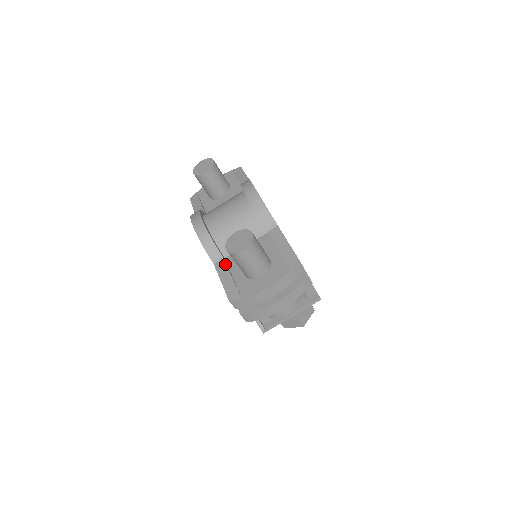
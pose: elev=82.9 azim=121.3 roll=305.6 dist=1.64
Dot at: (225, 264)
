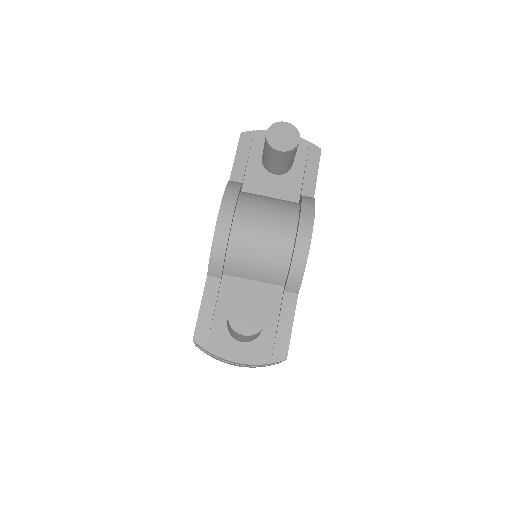
Dot at: (218, 288)
